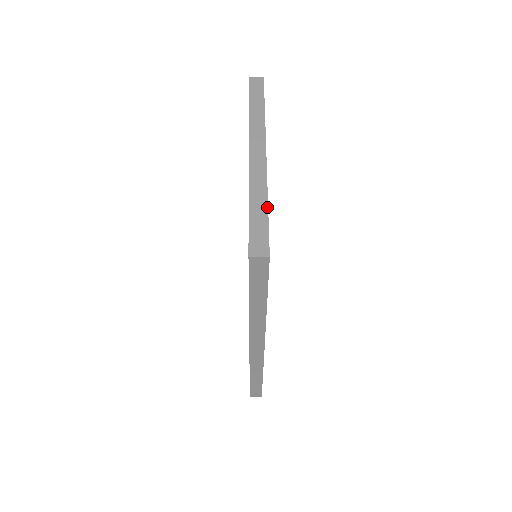
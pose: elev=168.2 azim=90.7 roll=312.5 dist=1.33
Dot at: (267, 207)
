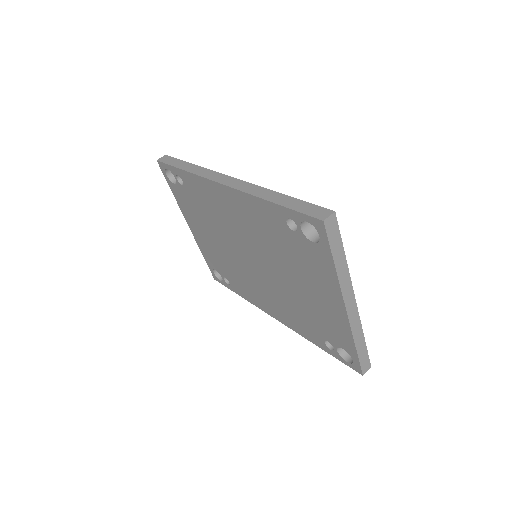
Dot at: (365, 342)
